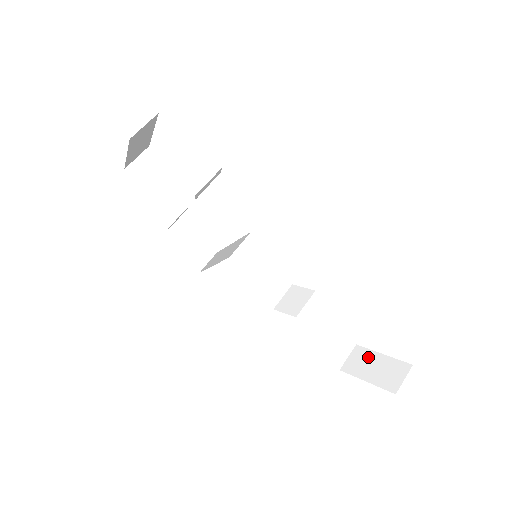
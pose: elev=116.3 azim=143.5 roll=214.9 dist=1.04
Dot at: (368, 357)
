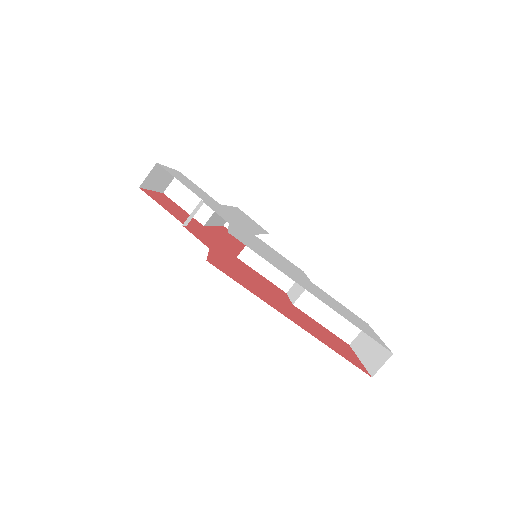
Dot at: (370, 338)
